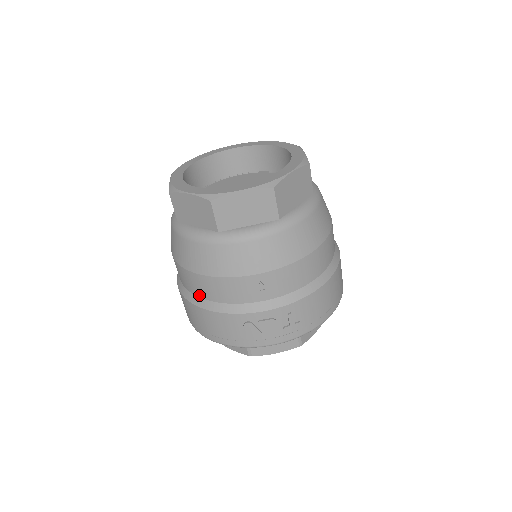
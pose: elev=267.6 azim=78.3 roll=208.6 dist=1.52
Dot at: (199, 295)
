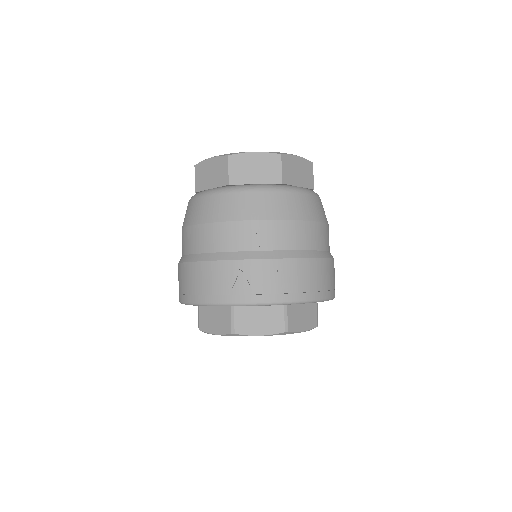
Dot at: (198, 251)
